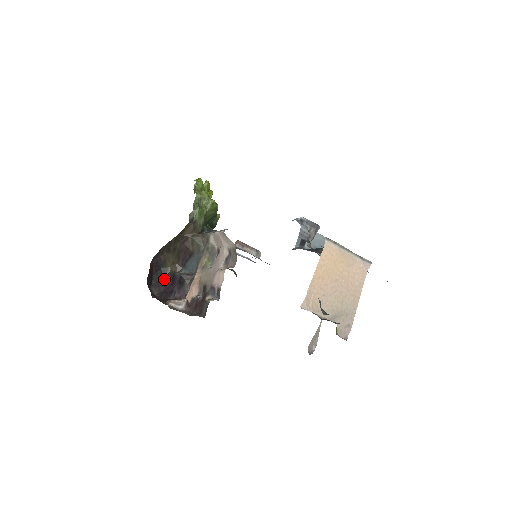
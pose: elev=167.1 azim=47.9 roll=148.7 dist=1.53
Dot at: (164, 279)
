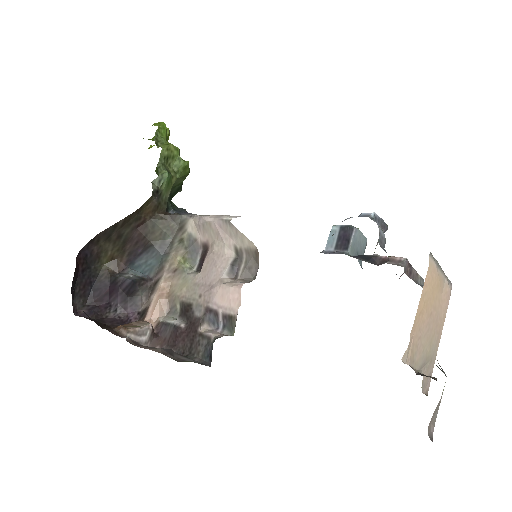
Dot at: (94, 284)
